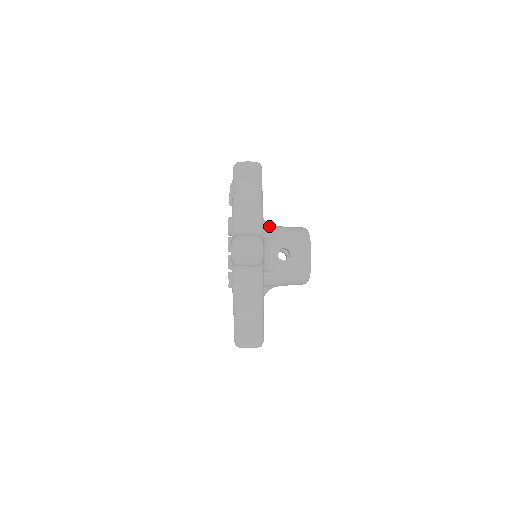
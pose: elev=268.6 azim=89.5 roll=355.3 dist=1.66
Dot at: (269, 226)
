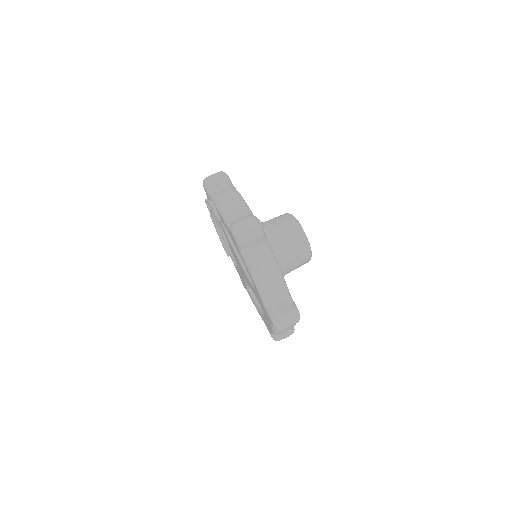
Dot at: occluded
